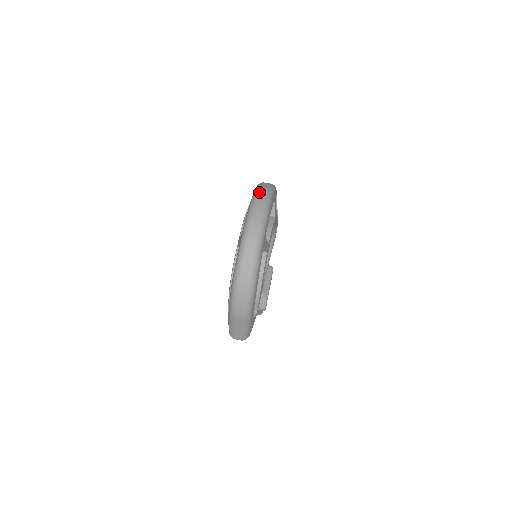
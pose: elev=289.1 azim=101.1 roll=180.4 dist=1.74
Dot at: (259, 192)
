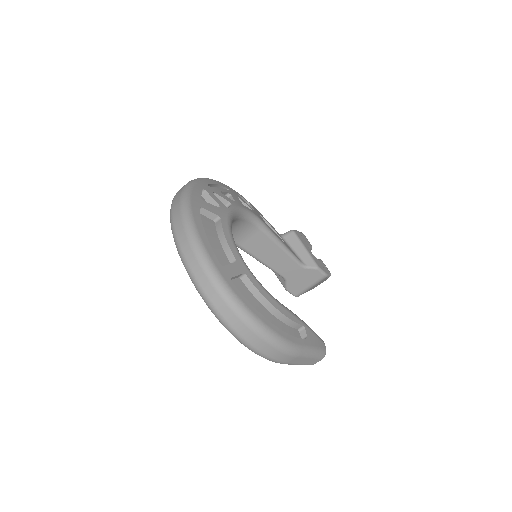
Dot at: (172, 222)
